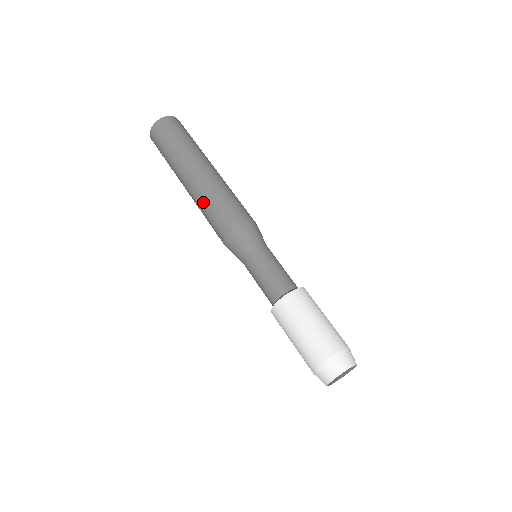
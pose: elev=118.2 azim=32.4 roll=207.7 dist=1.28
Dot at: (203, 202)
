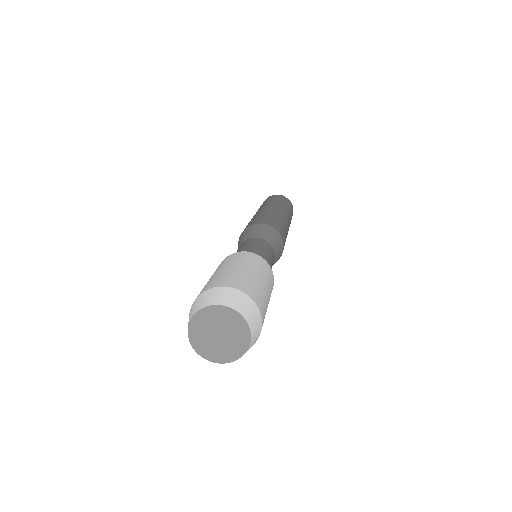
Dot at: (267, 213)
